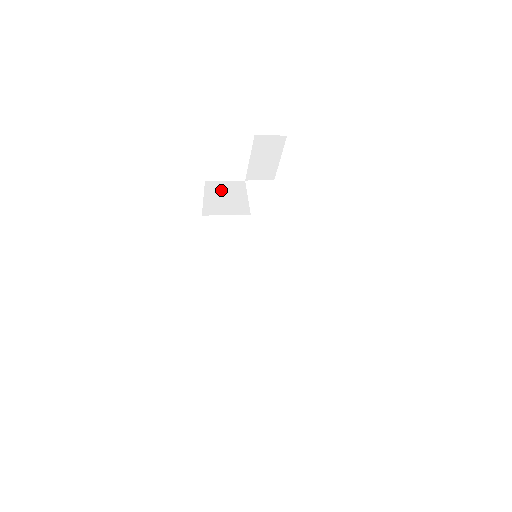
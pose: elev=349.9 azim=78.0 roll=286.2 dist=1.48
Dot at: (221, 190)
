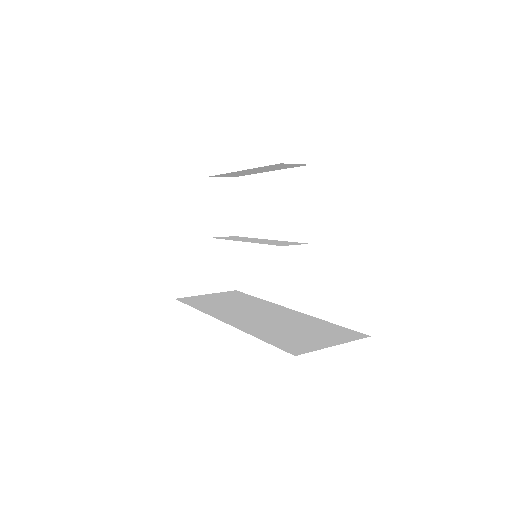
Dot at: (189, 254)
